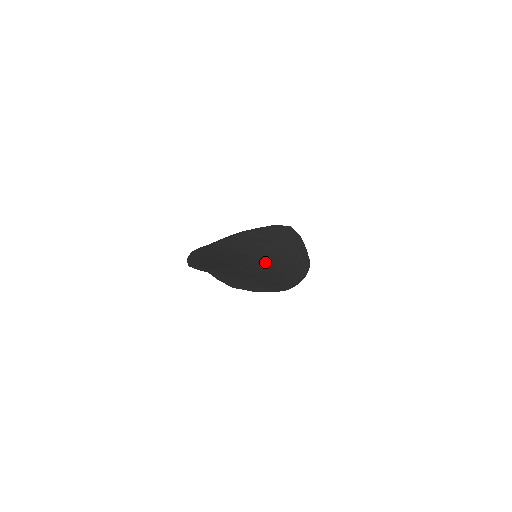
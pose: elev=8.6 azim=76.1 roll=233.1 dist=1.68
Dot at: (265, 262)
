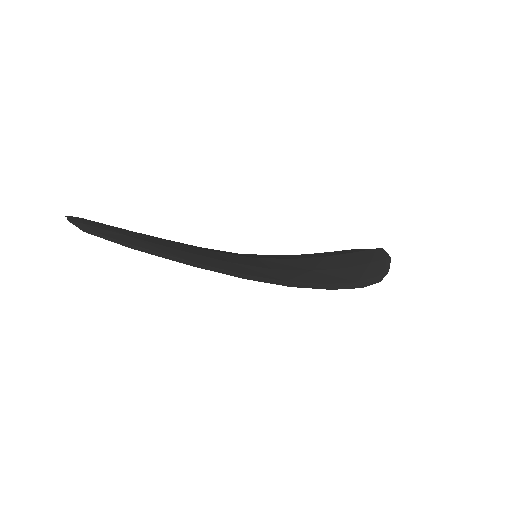
Dot at: (264, 262)
